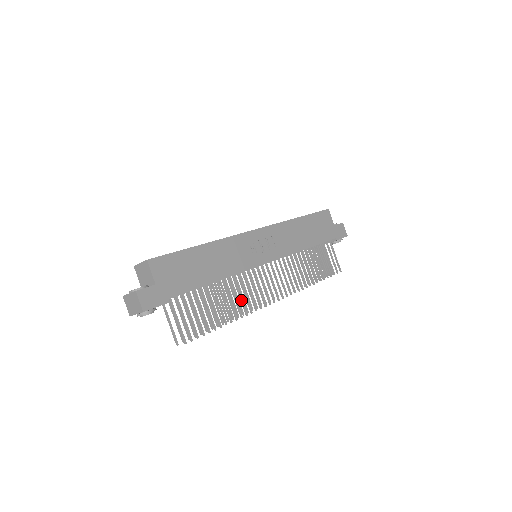
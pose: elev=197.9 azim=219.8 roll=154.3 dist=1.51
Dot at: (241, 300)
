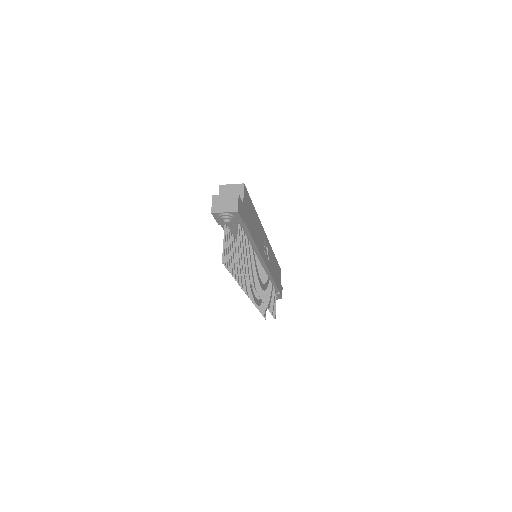
Dot at: (253, 272)
